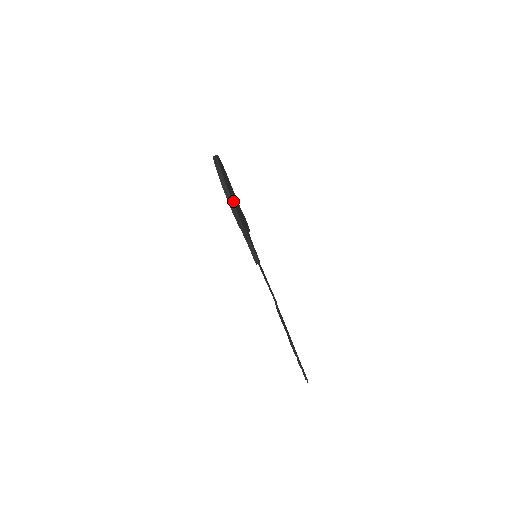
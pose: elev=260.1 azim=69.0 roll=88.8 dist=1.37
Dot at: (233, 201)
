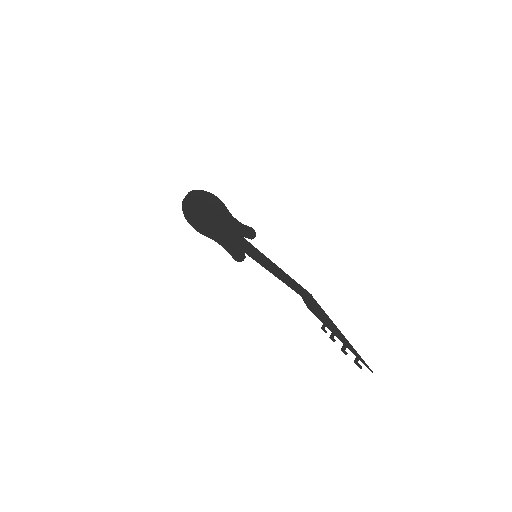
Dot at: (194, 219)
